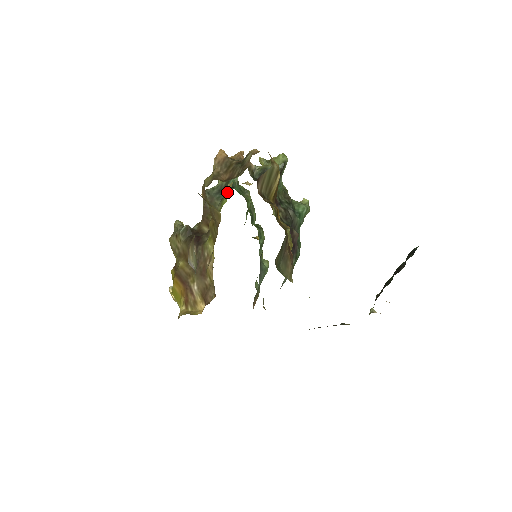
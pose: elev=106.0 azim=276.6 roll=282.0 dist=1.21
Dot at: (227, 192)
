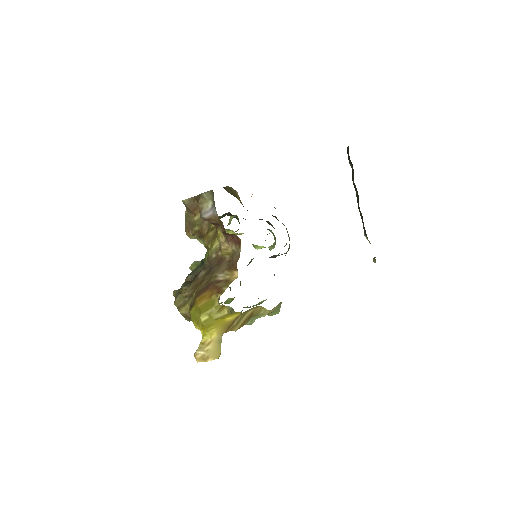
Dot at: occluded
